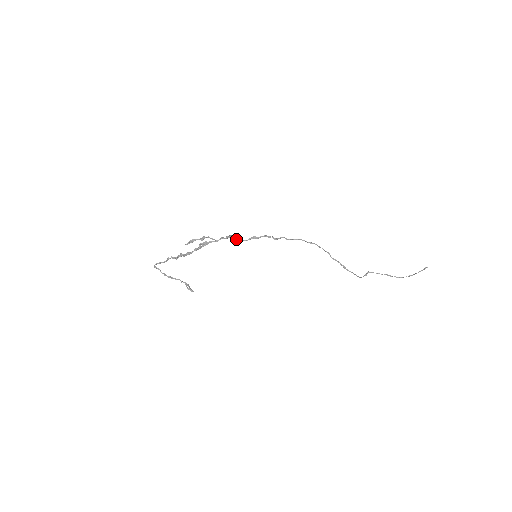
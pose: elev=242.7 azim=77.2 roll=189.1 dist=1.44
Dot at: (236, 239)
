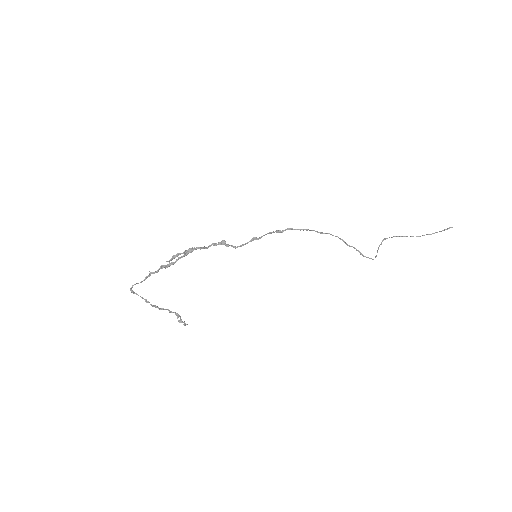
Dot at: (231, 246)
